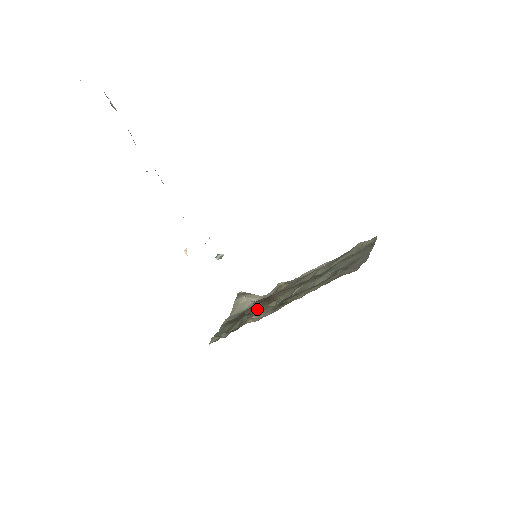
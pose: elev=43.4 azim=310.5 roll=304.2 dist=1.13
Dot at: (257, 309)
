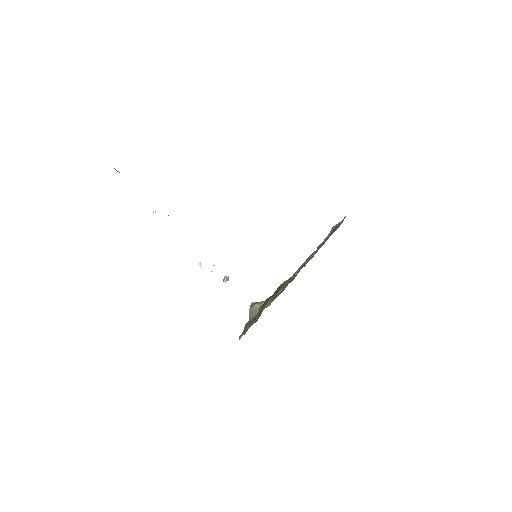
Dot at: occluded
